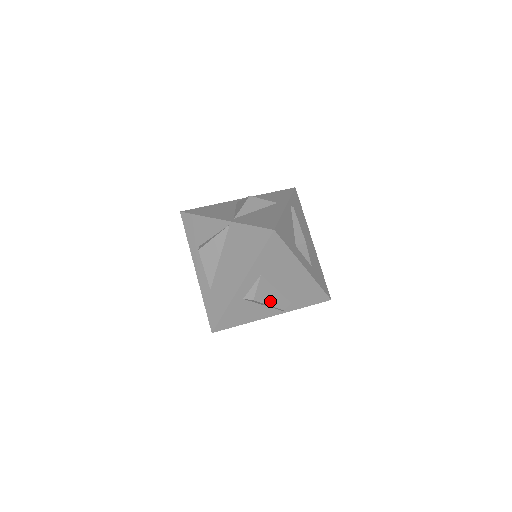
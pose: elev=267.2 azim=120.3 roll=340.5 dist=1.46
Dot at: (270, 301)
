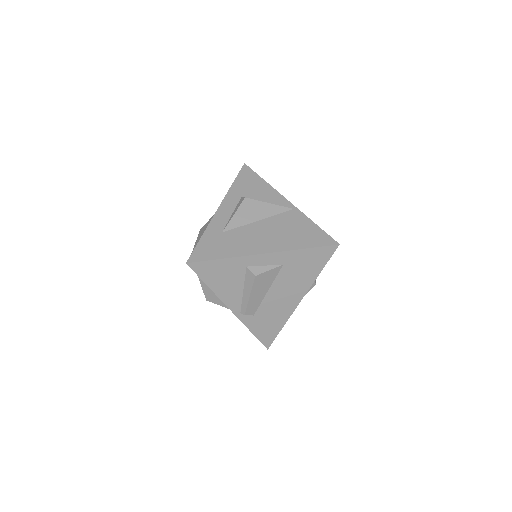
Dot at: (255, 293)
